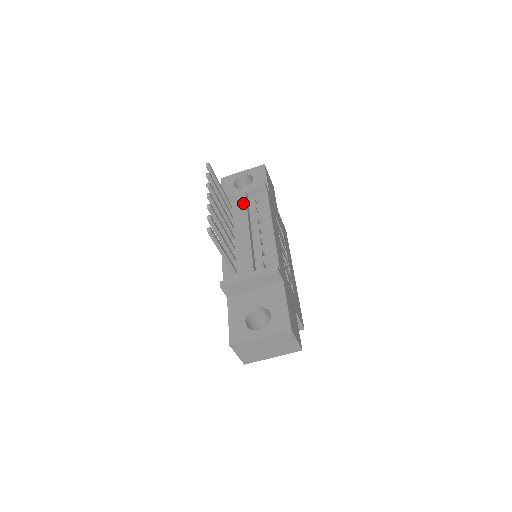
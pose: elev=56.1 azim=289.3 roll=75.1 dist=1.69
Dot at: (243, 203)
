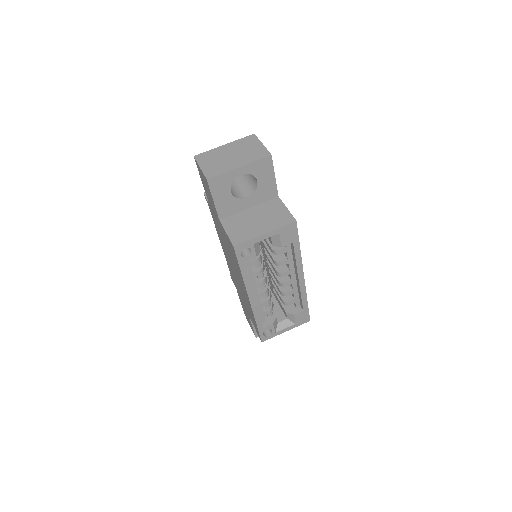
Dot at: occluded
